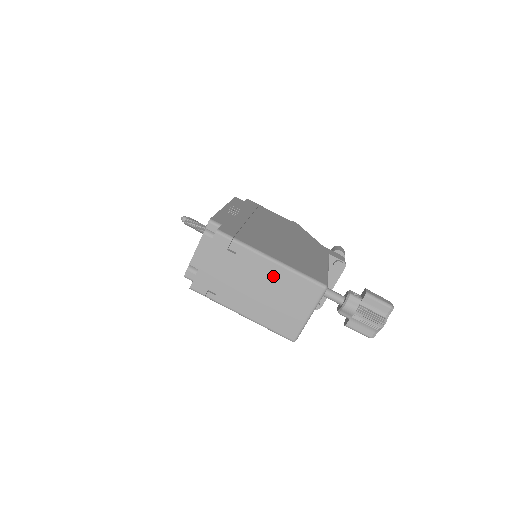
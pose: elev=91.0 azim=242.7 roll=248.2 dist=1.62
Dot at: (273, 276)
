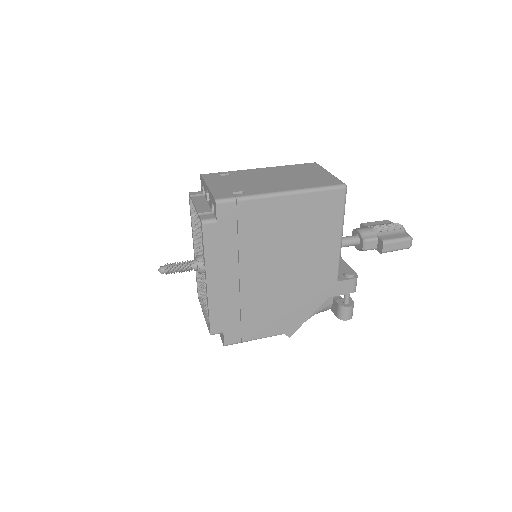
Dot at: (273, 171)
